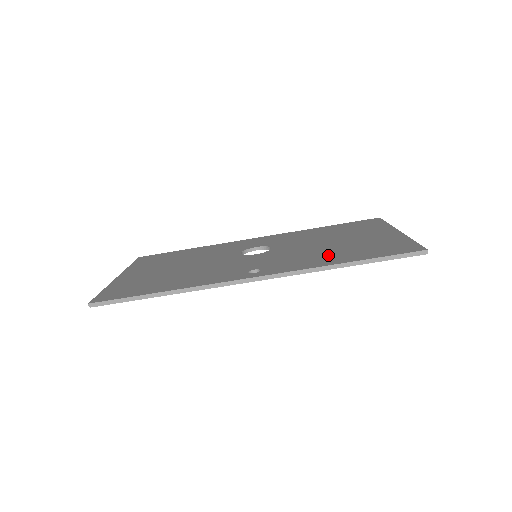
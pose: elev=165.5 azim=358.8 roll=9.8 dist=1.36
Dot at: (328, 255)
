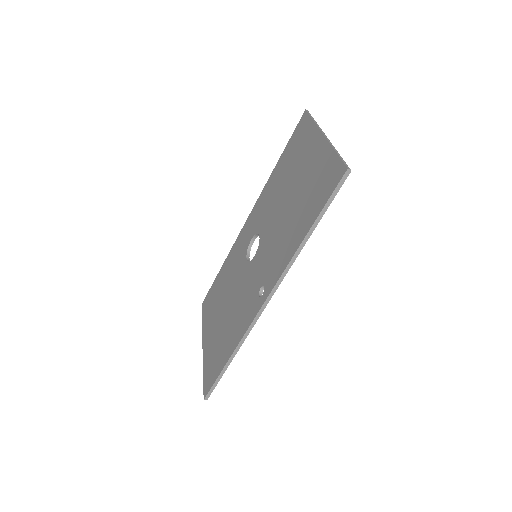
Dot at: (292, 228)
